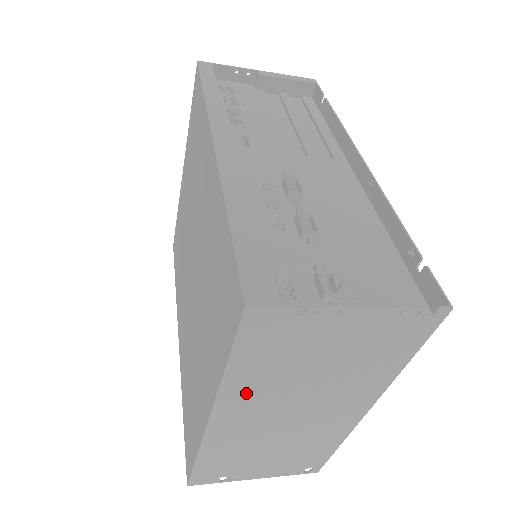
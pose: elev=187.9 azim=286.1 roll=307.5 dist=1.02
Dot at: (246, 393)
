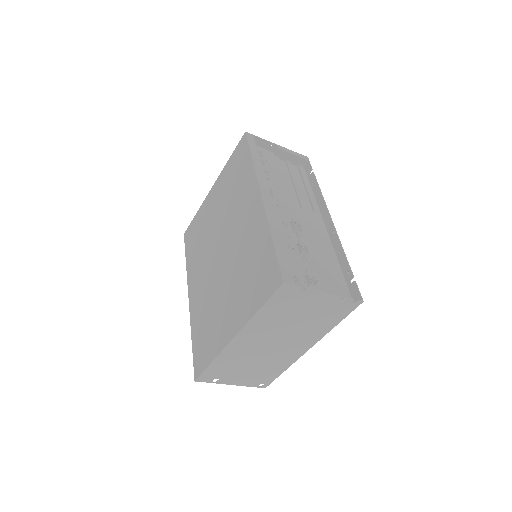
Dot at: (259, 326)
